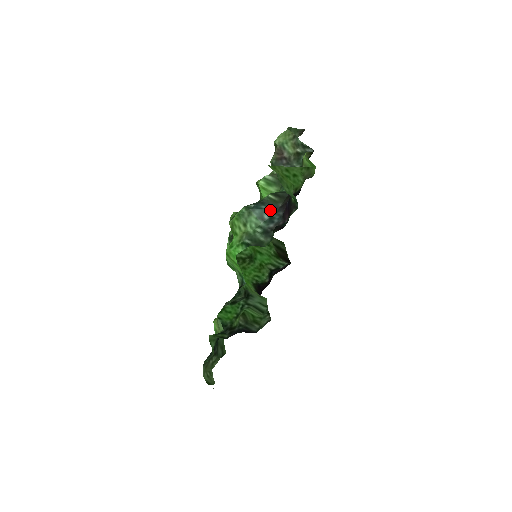
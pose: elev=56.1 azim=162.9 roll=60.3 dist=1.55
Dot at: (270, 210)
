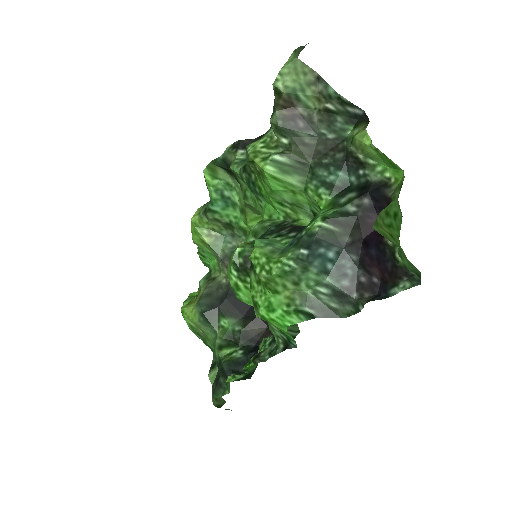
Dot at: (334, 253)
